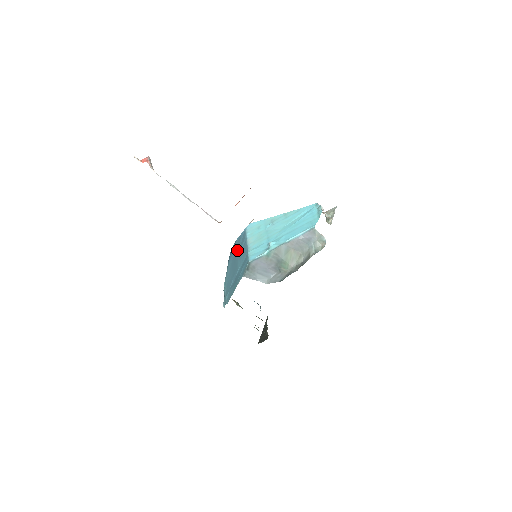
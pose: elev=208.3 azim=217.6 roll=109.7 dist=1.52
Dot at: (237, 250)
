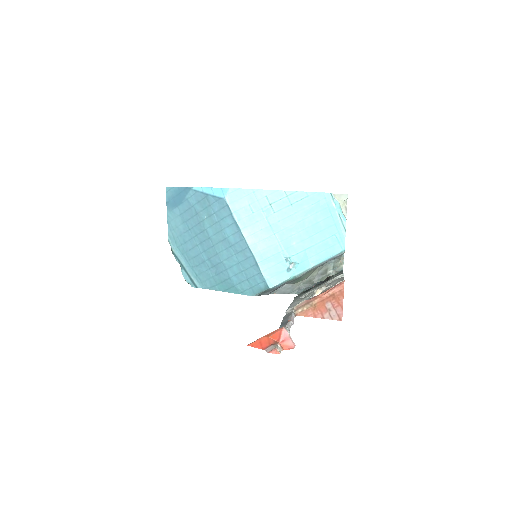
Dot at: (205, 218)
